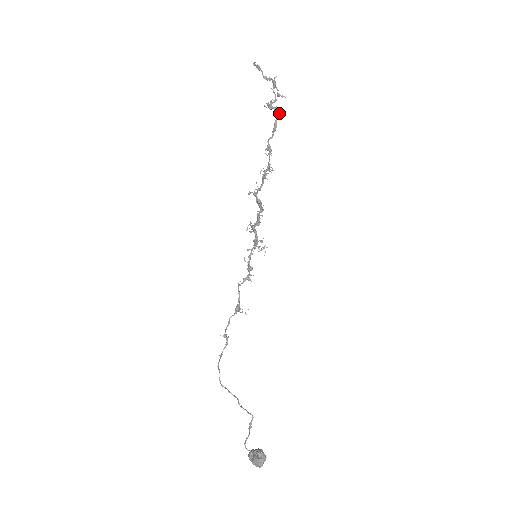
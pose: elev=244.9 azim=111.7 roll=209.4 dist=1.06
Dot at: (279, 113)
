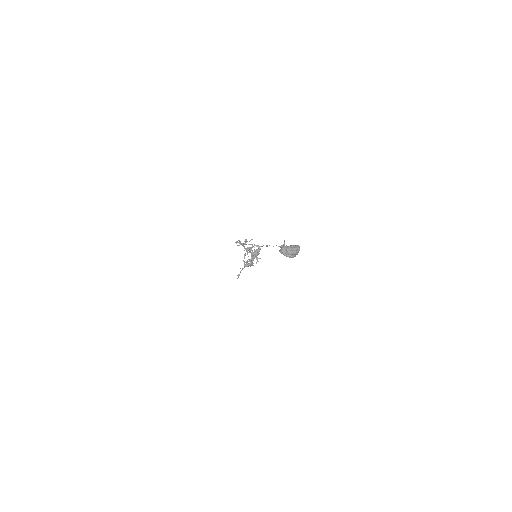
Dot at: (253, 265)
